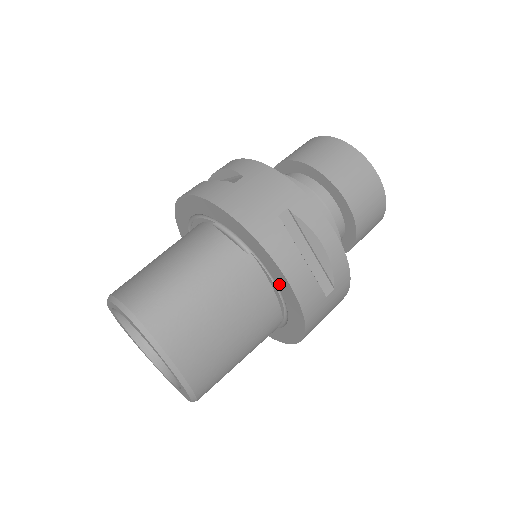
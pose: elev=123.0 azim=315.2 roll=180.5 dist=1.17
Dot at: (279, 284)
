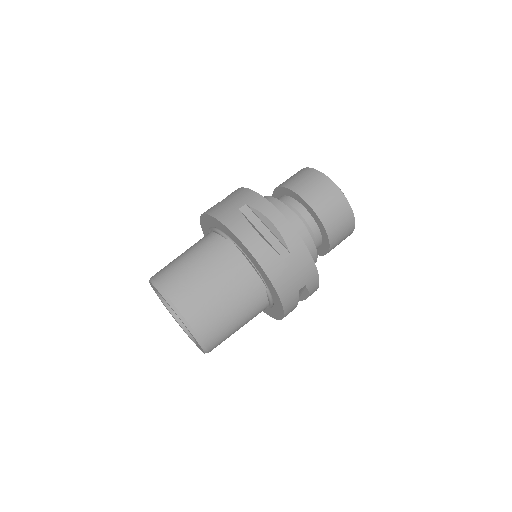
Dot at: (245, 253)
